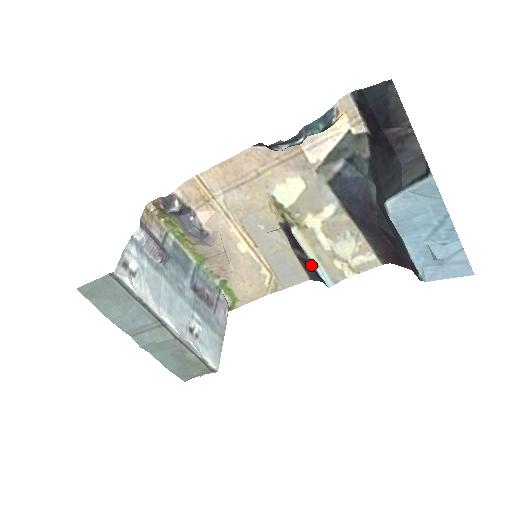
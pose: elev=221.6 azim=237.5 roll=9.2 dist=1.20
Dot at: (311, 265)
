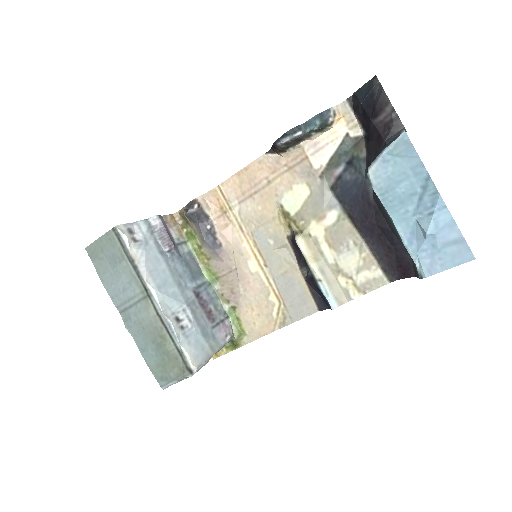
Dot at: (314, 280)
